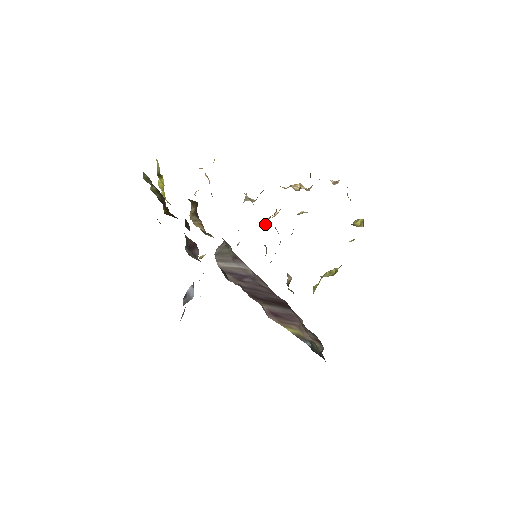
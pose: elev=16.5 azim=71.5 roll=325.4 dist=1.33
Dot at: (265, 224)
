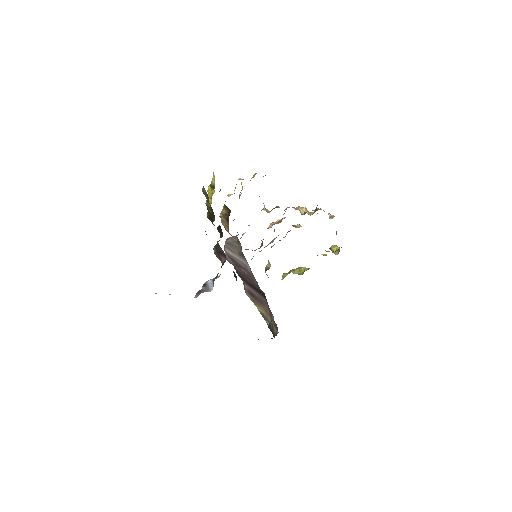
Dot at: (269, 227)
